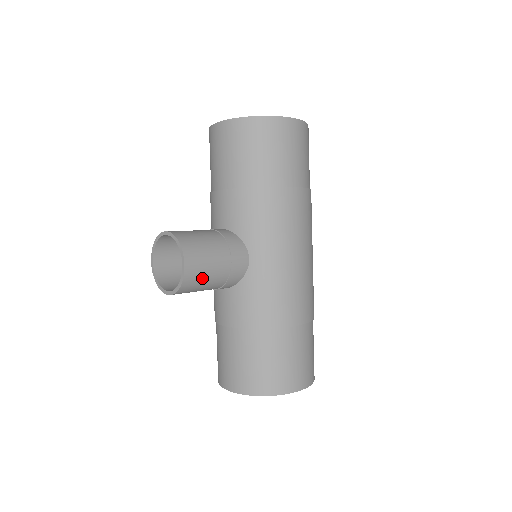
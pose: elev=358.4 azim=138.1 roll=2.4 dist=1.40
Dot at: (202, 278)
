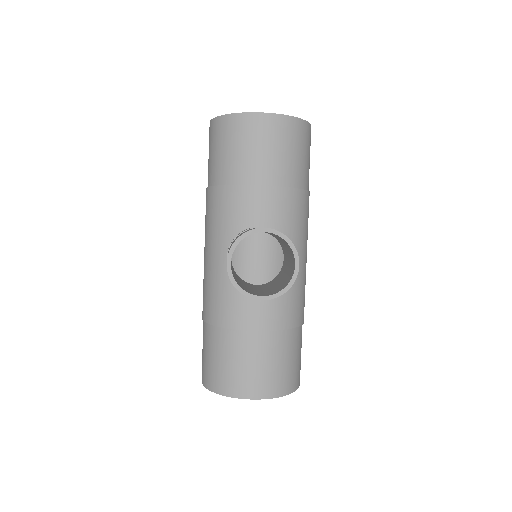
Dot at: occluded
